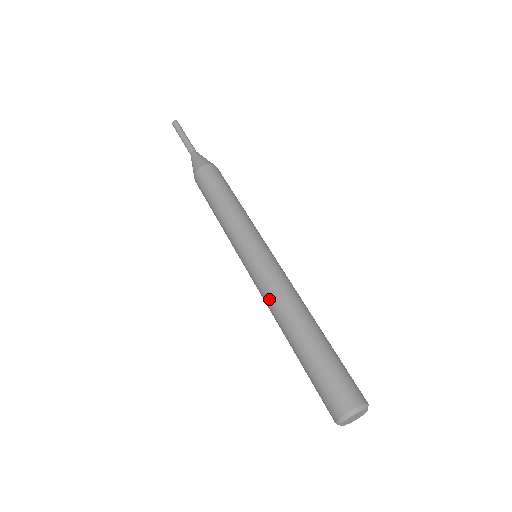
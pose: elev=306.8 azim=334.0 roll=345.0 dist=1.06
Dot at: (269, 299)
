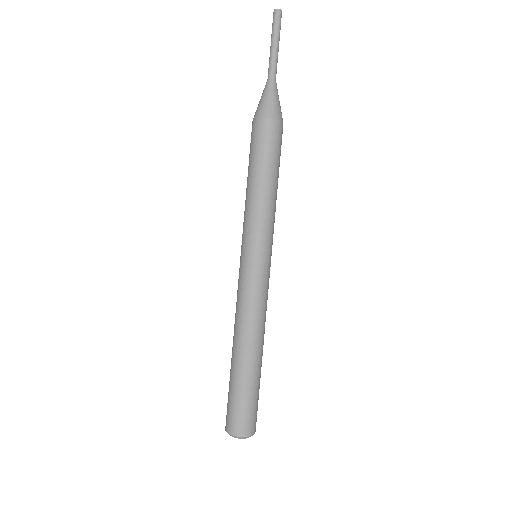
Dot at: (246, 313)
